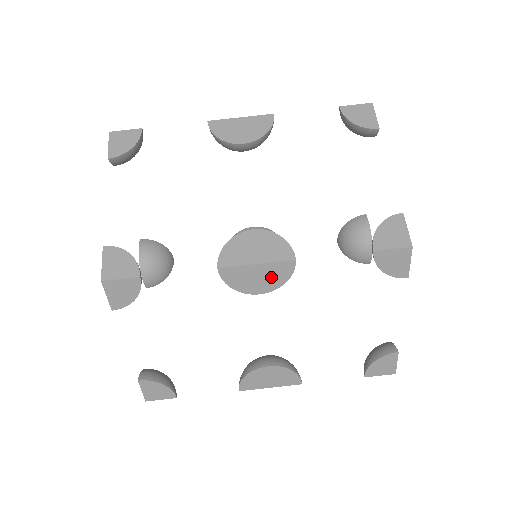
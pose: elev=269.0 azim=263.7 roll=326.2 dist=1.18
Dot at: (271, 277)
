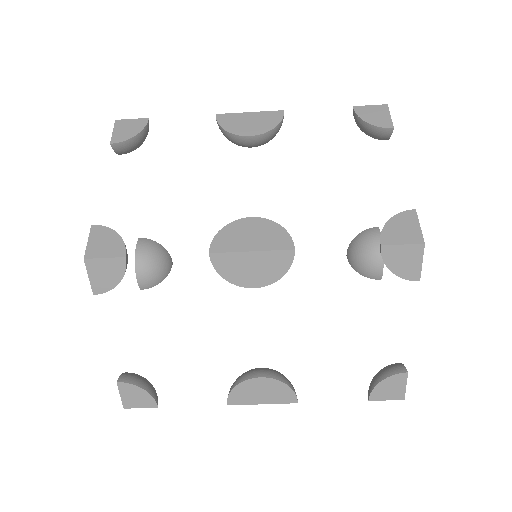
Dot at: (267, 268)
